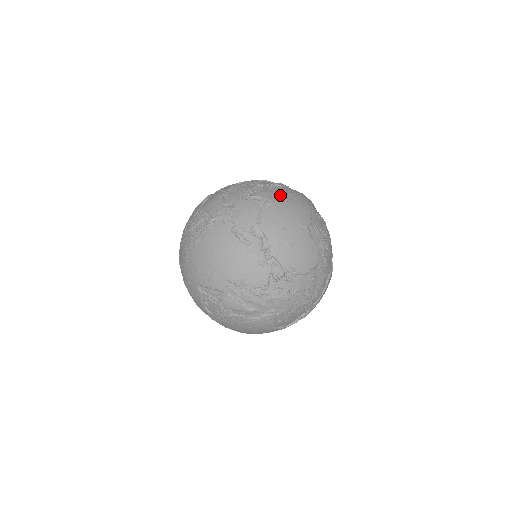
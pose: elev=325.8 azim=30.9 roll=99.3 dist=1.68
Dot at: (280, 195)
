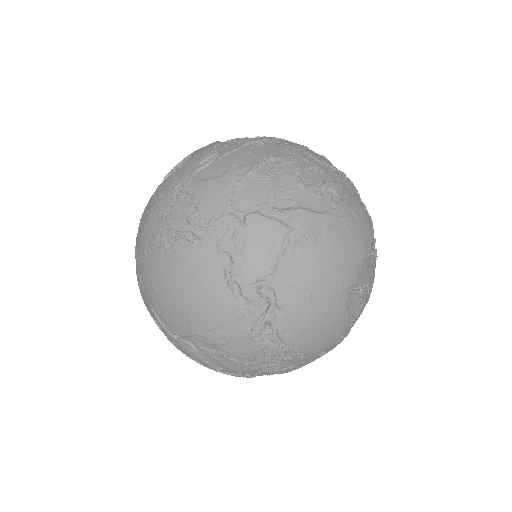
Dot at: (329, 225)
